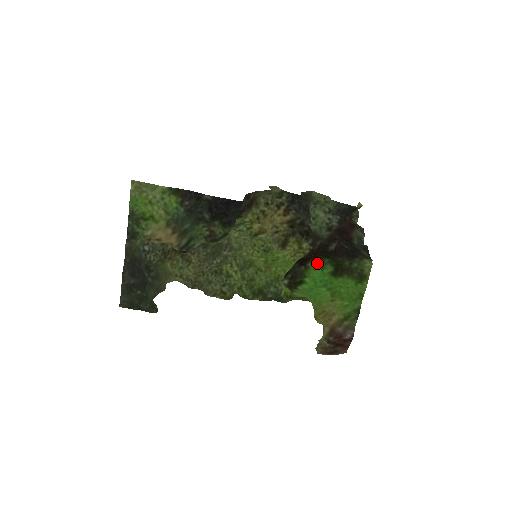
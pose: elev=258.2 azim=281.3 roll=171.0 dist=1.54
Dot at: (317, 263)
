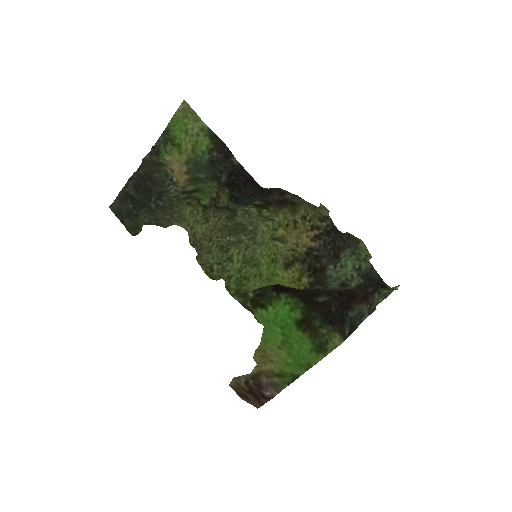
Dot at: (291, 300)
